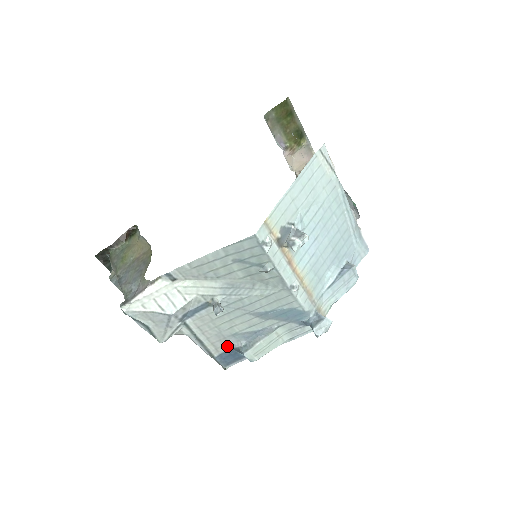
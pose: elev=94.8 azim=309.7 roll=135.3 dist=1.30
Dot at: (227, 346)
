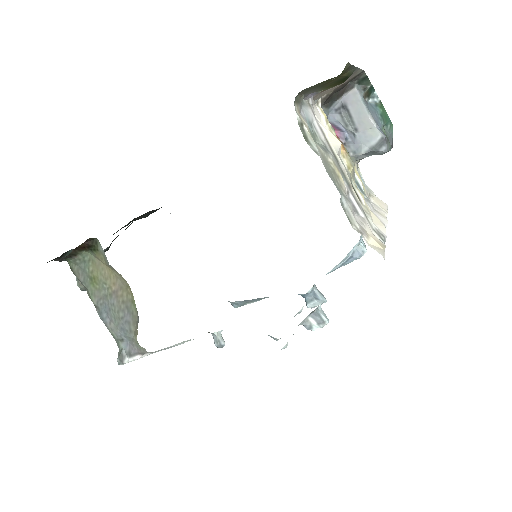
Dot at: occluded
